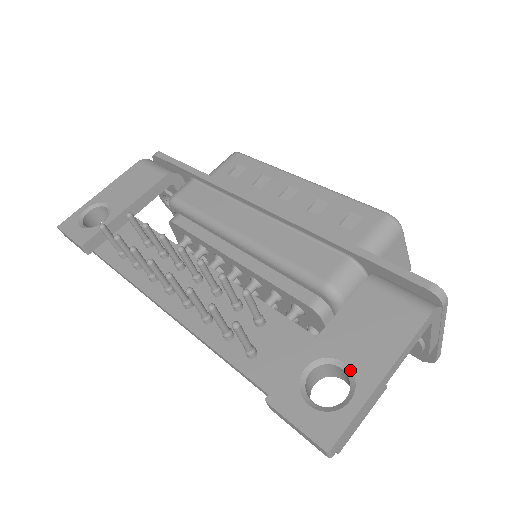
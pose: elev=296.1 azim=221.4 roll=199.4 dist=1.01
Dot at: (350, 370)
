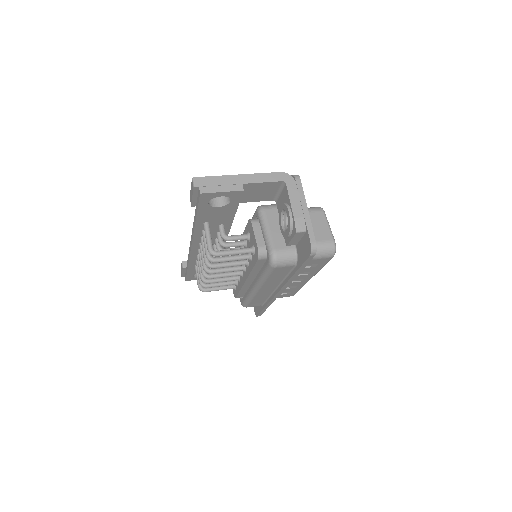
Dot at: occluded
